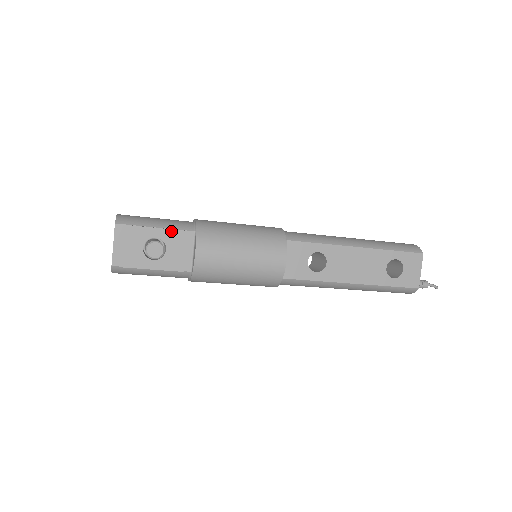
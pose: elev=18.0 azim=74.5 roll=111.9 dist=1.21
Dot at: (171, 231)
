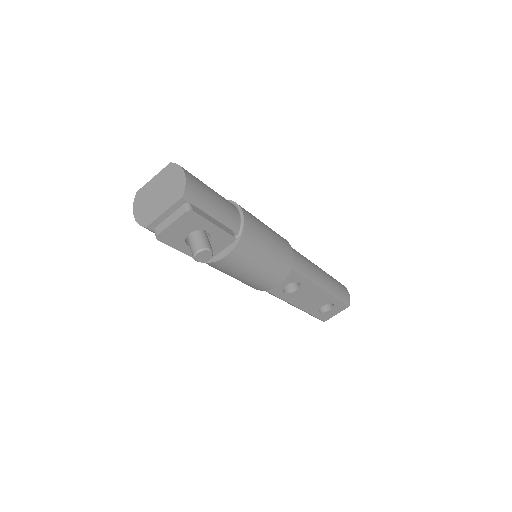
Dot at: (224, 232)
